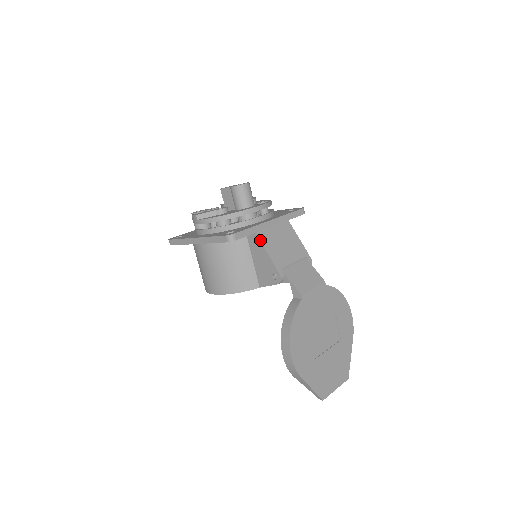
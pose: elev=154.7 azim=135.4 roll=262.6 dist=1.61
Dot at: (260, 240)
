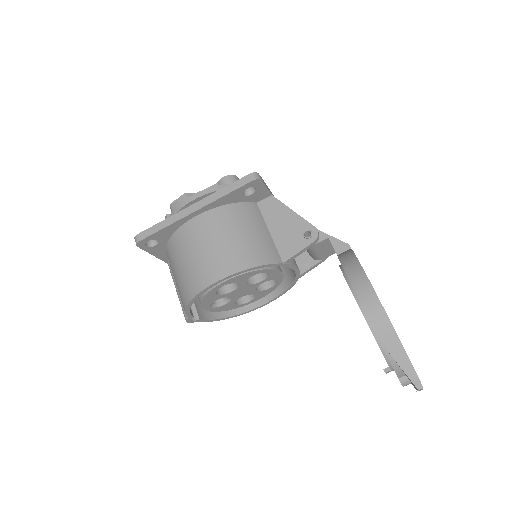
Dot at: (279, 200)
